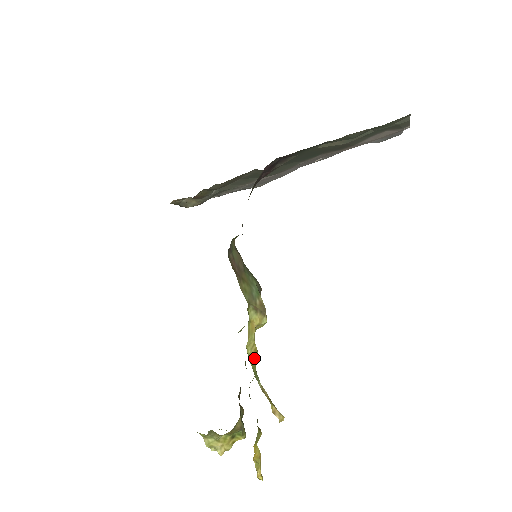
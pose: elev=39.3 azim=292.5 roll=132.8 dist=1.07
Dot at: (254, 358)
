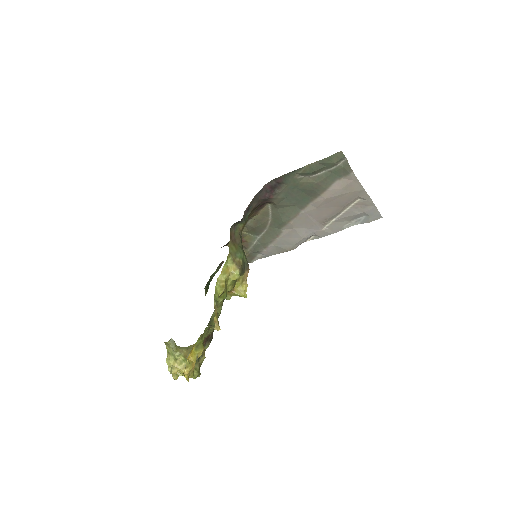
Dot at: (220, 290)
